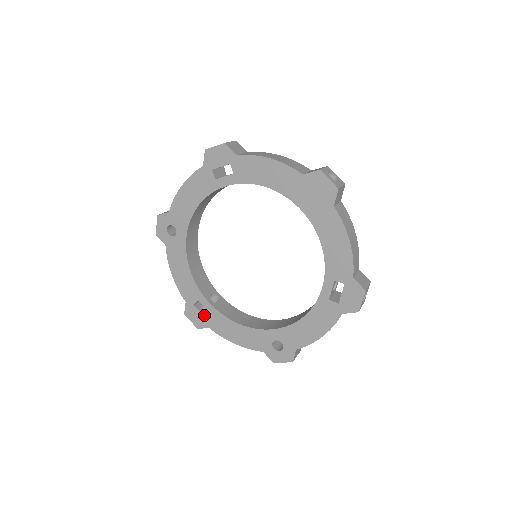
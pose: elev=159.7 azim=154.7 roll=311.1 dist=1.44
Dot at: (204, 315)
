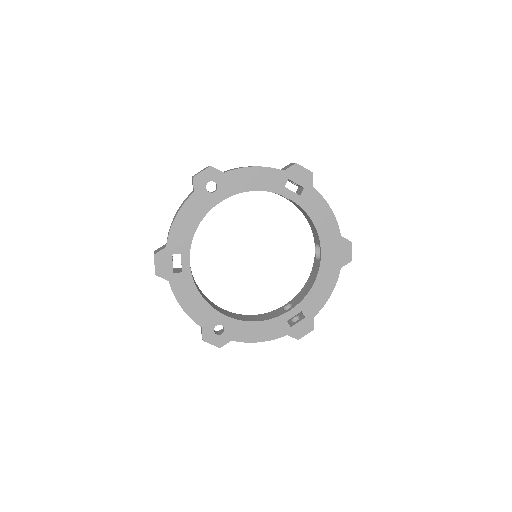
Dot at: occluded
